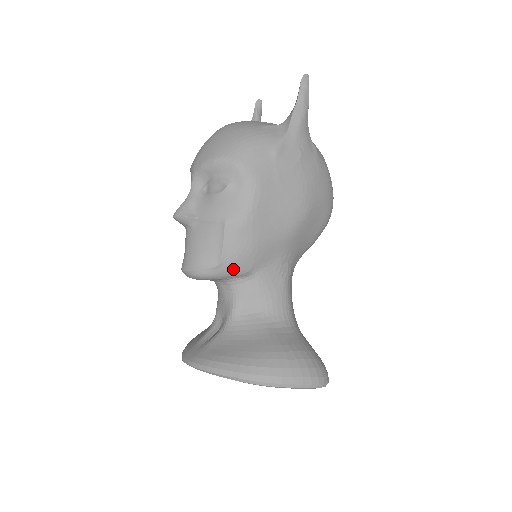
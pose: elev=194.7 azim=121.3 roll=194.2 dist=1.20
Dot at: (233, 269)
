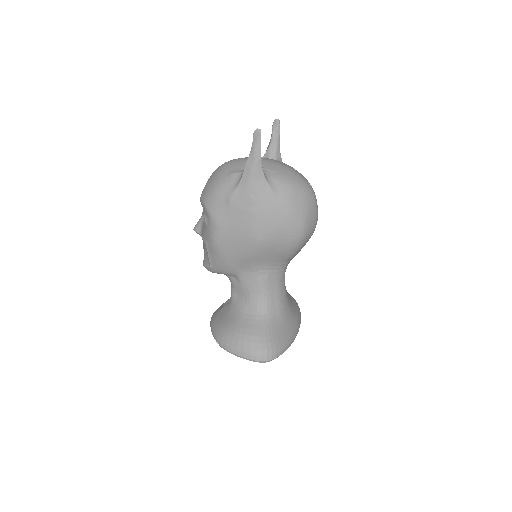
Dot at: (219, 271)
